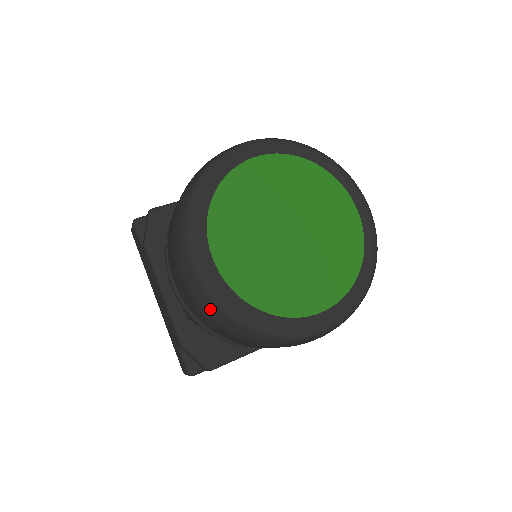
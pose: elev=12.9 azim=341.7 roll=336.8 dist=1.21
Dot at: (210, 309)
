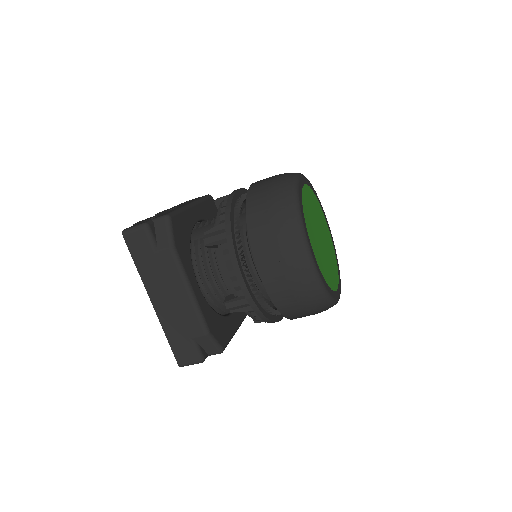
Dot at: (310, 289)
